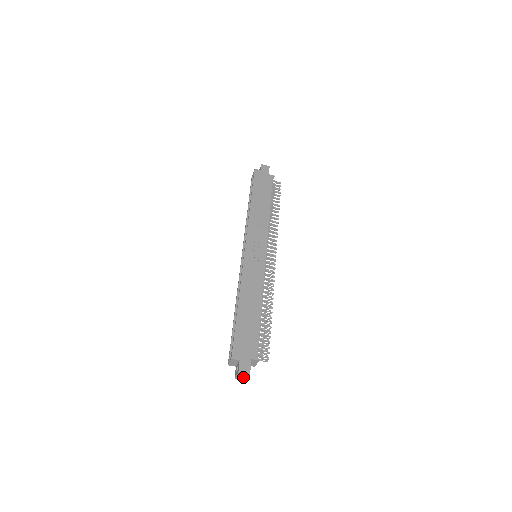
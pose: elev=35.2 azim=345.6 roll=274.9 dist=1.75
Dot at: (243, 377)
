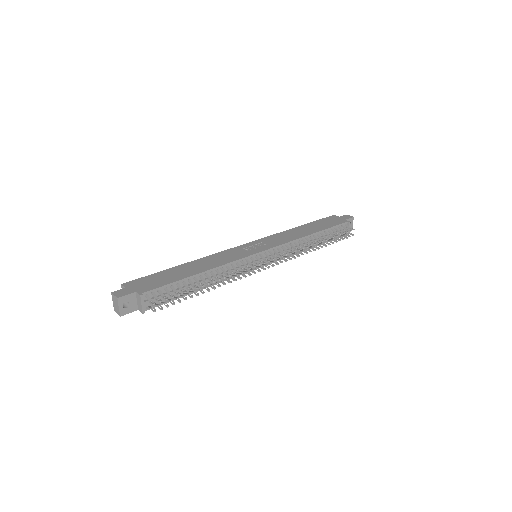
Dot at: (117, 307)
